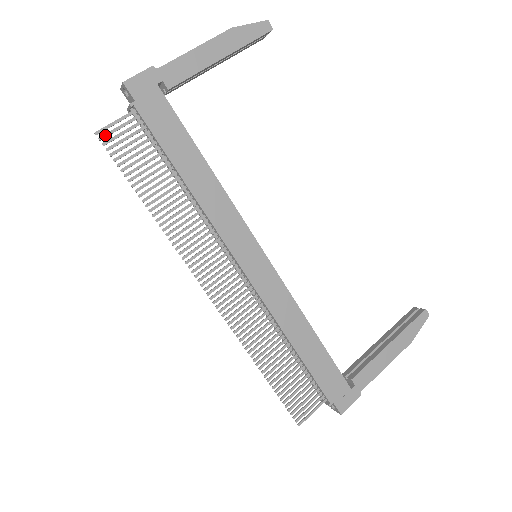
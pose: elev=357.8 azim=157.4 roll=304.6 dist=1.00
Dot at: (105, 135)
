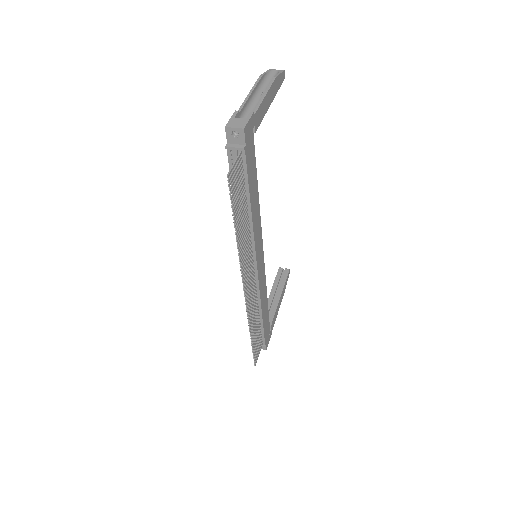
Dot at: (231, 177)
